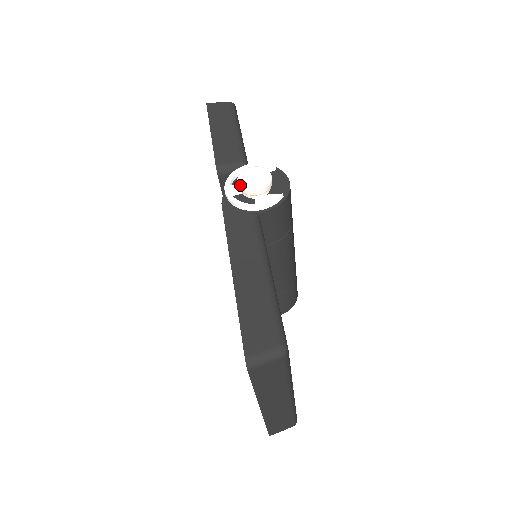
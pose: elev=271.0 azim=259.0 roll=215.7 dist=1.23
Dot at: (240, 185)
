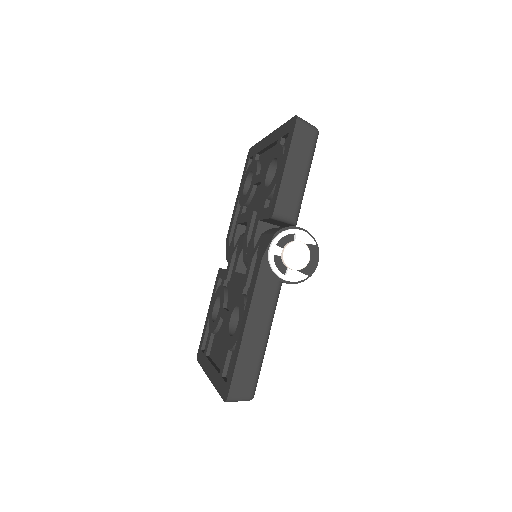
Dot at: (284, 258)
